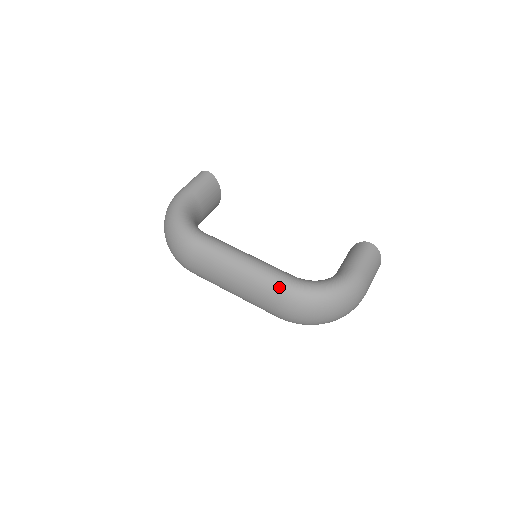
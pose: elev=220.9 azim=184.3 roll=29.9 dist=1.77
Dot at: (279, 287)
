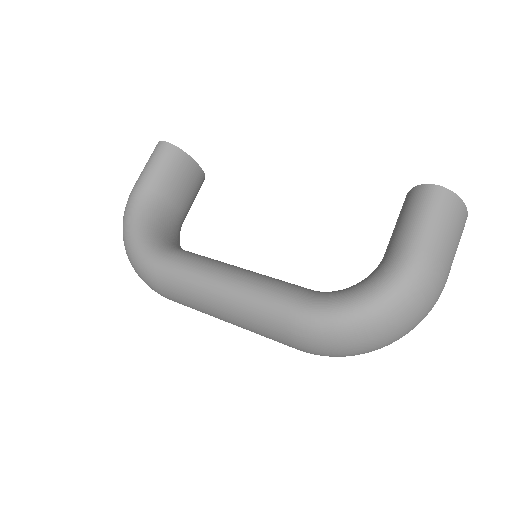
Dot at: (281, 322)
